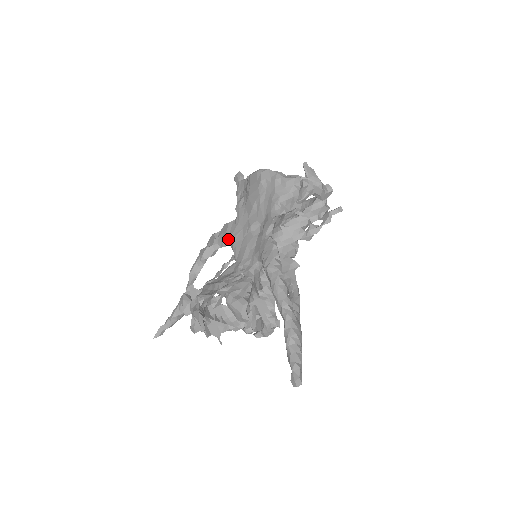
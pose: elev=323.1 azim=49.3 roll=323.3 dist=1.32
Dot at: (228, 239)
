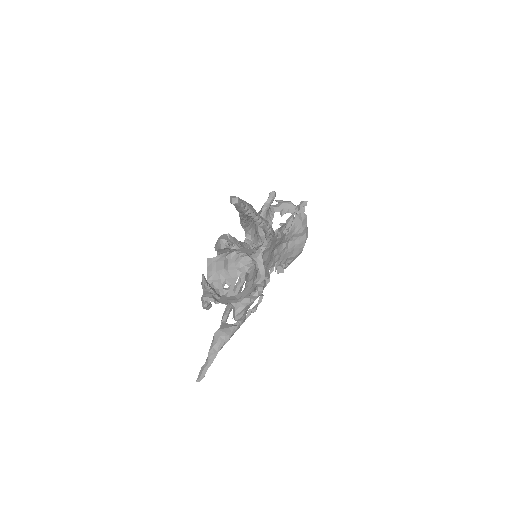
Dot at: occluded
